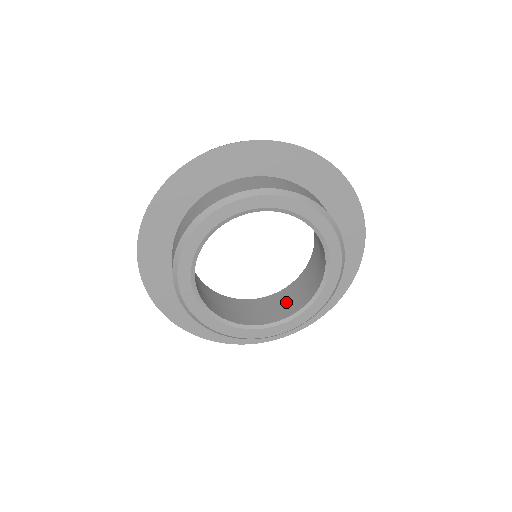
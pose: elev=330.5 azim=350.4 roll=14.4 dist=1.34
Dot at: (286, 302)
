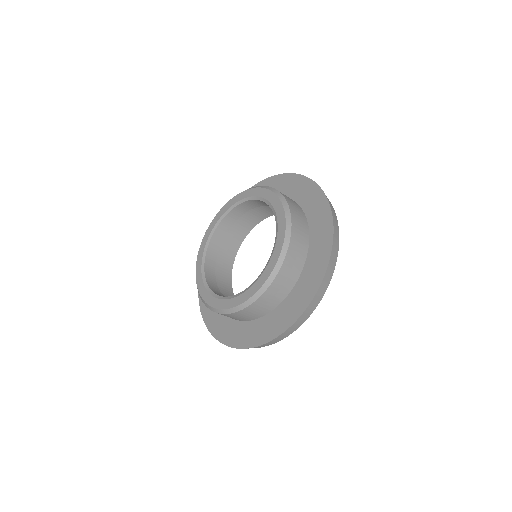
Dot at: occluded
